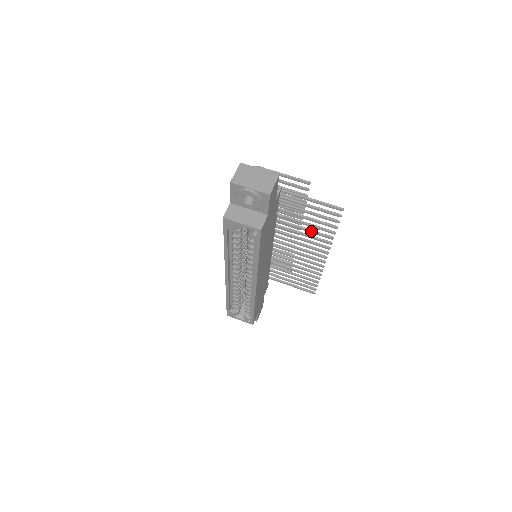
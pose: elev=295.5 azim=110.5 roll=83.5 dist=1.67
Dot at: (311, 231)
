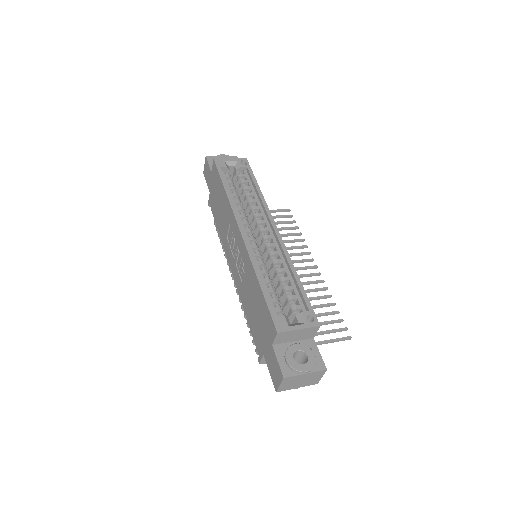
Dot at: (284, 240)
